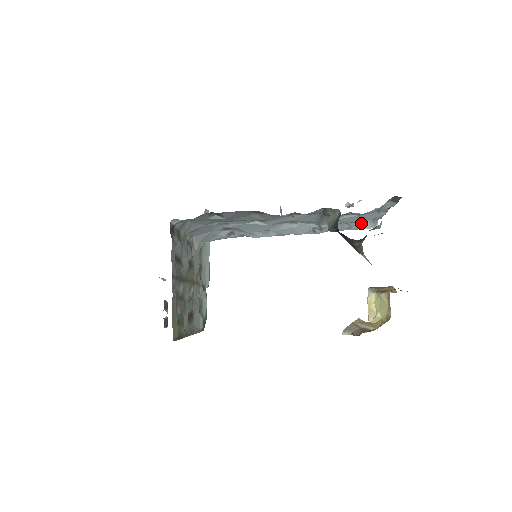
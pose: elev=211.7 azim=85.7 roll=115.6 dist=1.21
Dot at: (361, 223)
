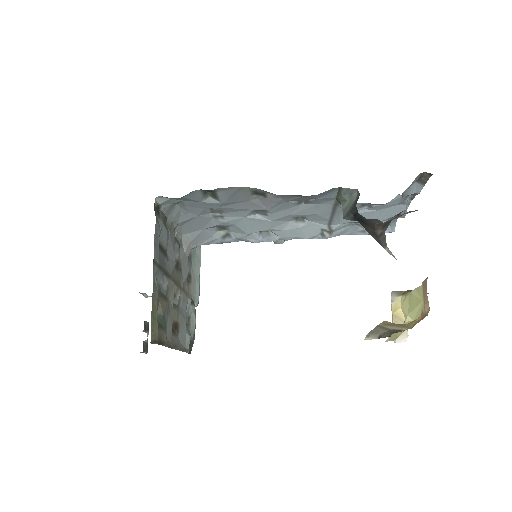
Dot at: occluded
